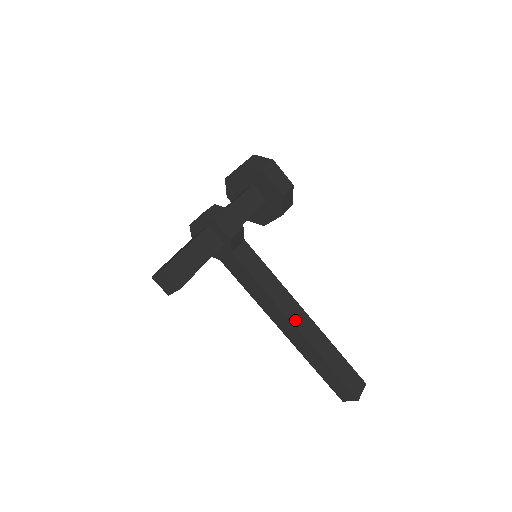
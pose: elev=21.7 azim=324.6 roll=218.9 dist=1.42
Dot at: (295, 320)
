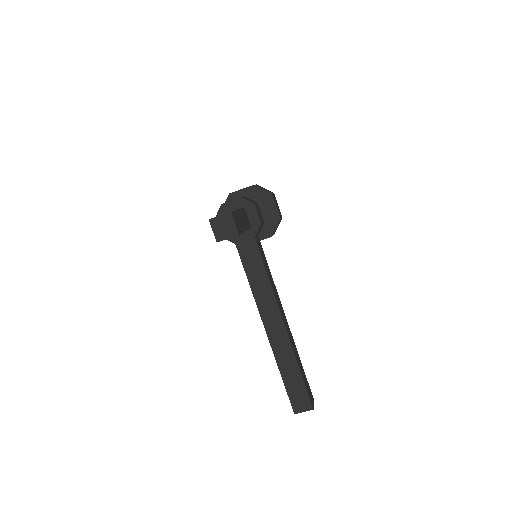
Dot at: (283, 317)
